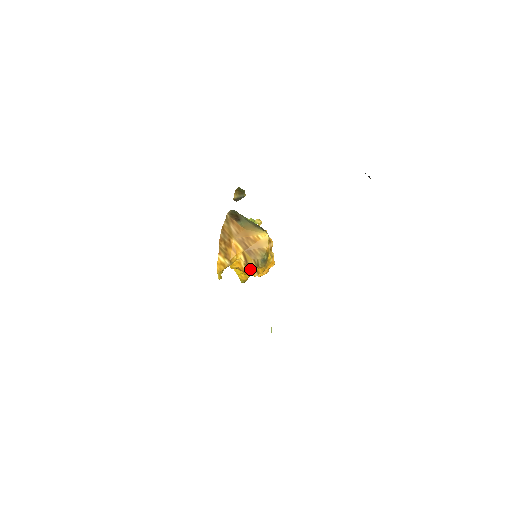
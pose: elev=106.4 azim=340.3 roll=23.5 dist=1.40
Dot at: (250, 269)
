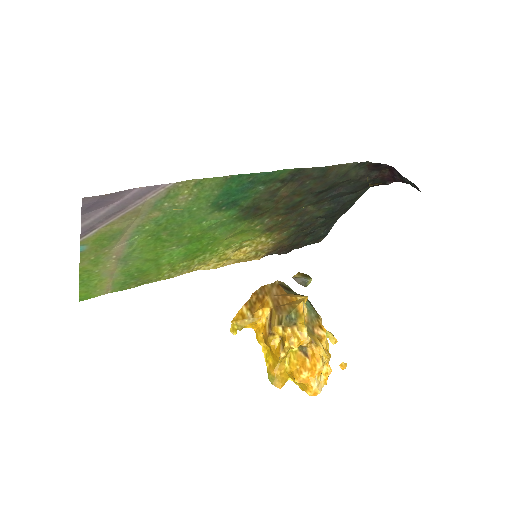
Dot at: (273, 333)
